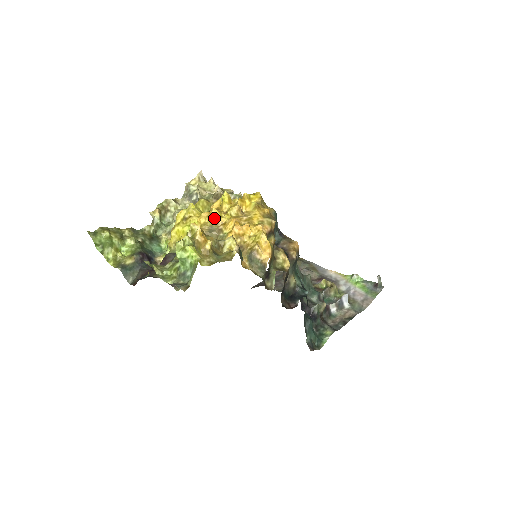
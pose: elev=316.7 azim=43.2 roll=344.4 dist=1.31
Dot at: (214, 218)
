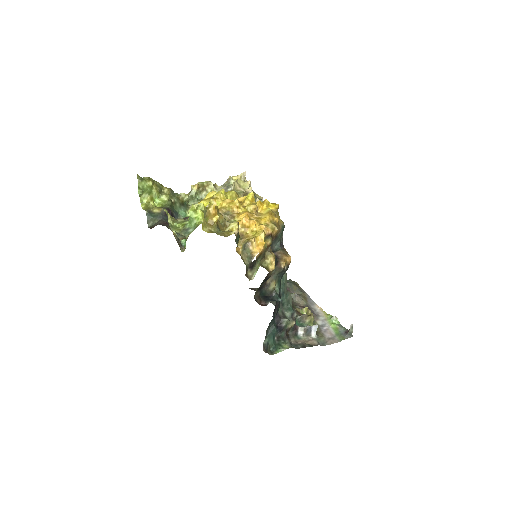
Dot at: (233, 206)
